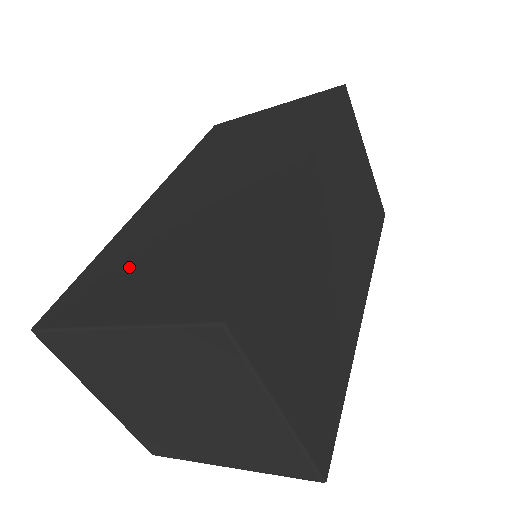
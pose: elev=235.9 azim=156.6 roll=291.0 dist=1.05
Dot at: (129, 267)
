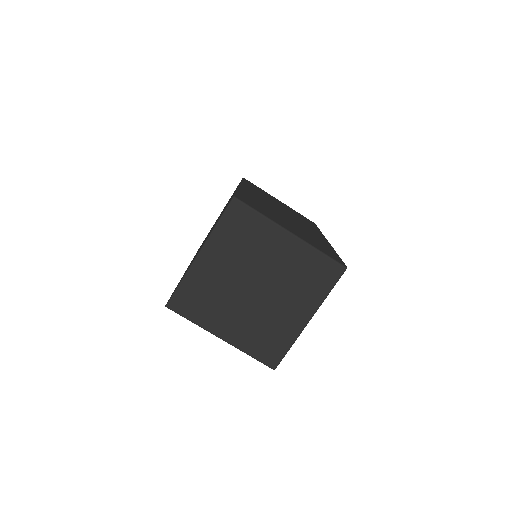
Dot at: occluded
